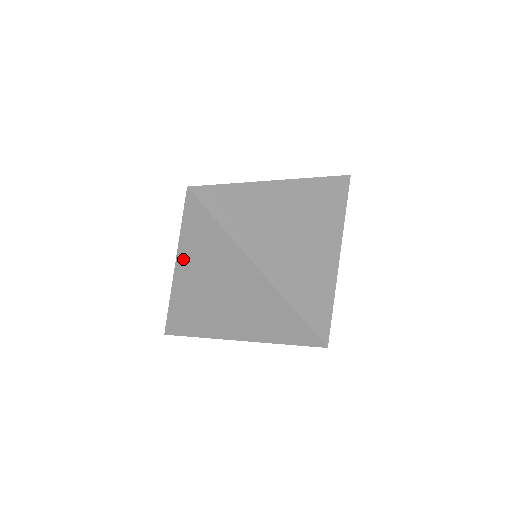
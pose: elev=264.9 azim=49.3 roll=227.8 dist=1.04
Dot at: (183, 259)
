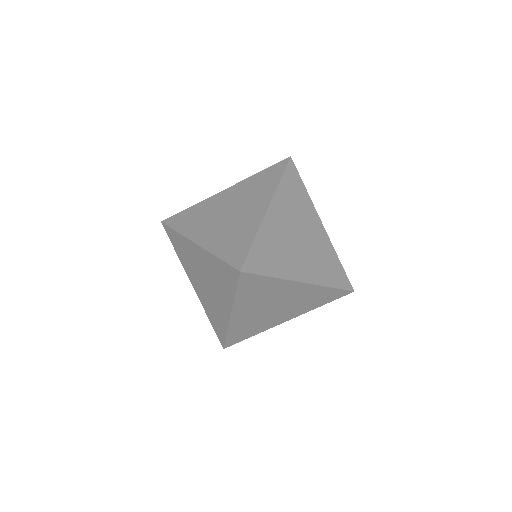
Dot at: (238, 307)
